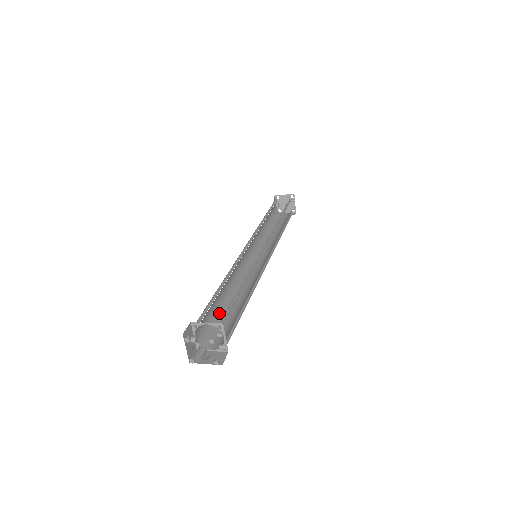
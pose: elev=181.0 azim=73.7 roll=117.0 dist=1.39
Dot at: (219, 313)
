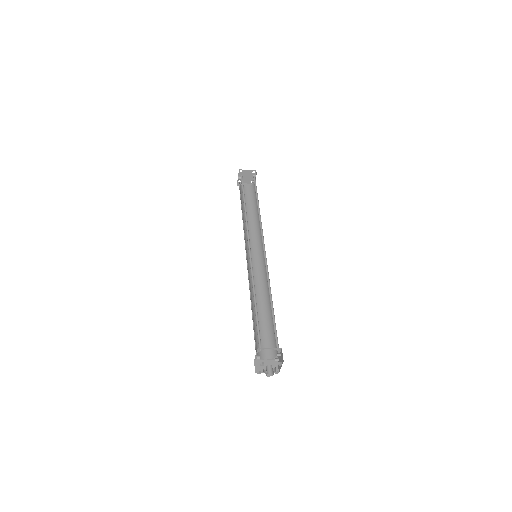
Dot at: (255, 323)
